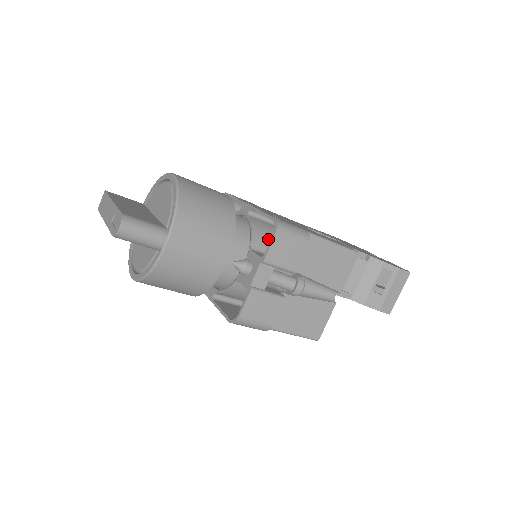
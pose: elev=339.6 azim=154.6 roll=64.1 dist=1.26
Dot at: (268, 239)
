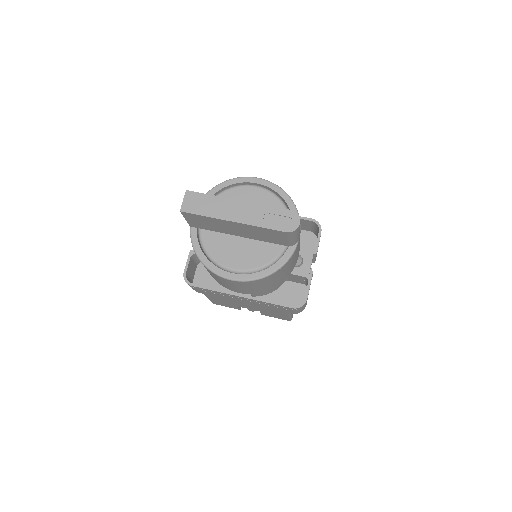
Dot at: occluded
